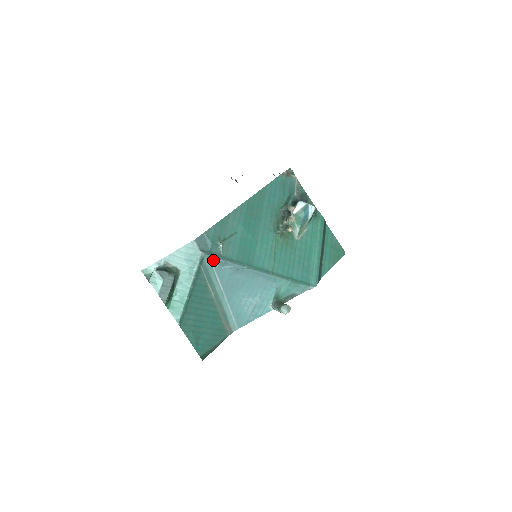
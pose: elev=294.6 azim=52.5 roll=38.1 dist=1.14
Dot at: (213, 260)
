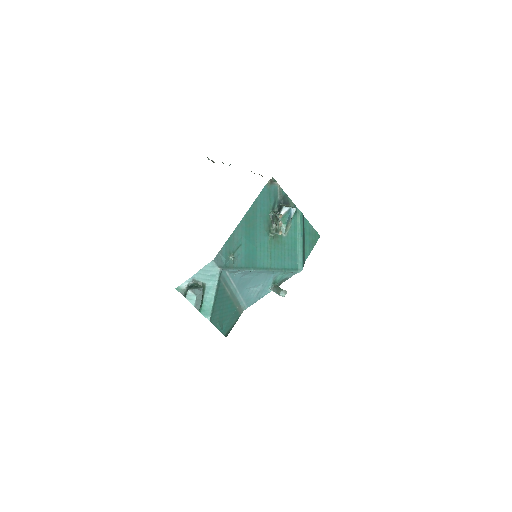
Dot at: (228, 271)
